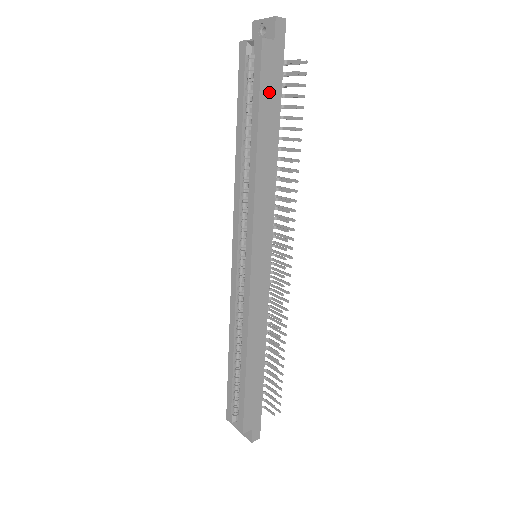
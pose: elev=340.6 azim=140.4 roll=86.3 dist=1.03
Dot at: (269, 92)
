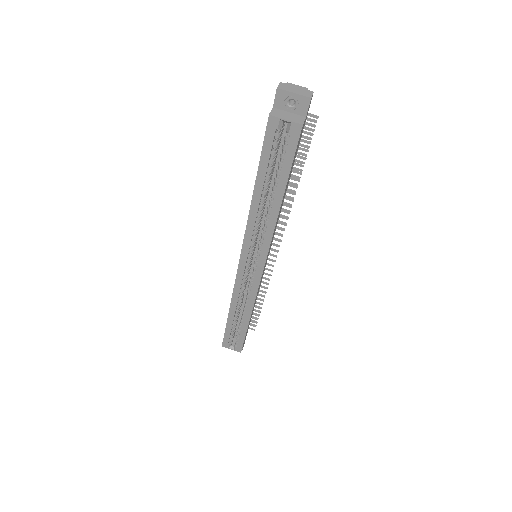
Dot at: (294, 158)
